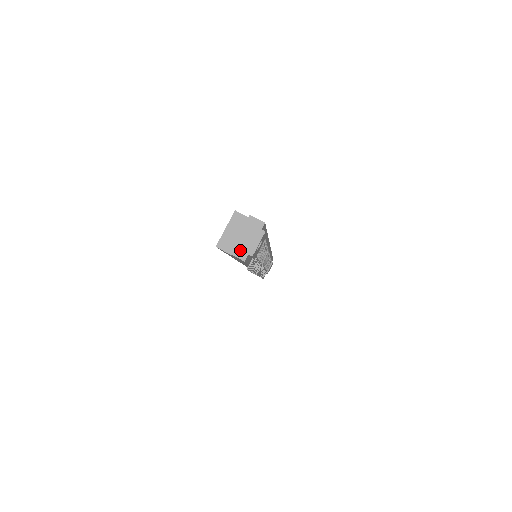
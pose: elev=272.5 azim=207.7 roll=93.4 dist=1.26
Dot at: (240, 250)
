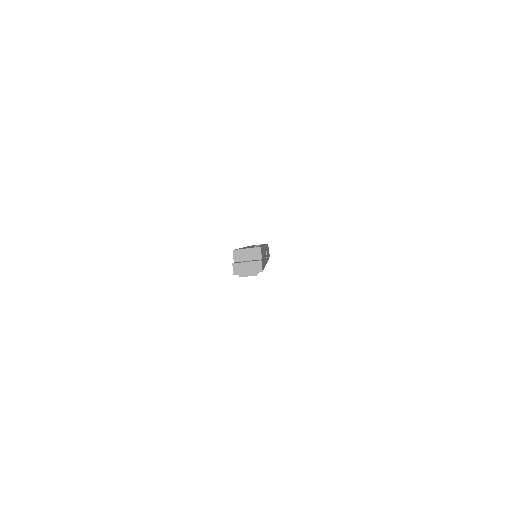
Dot at: (238, 268)
